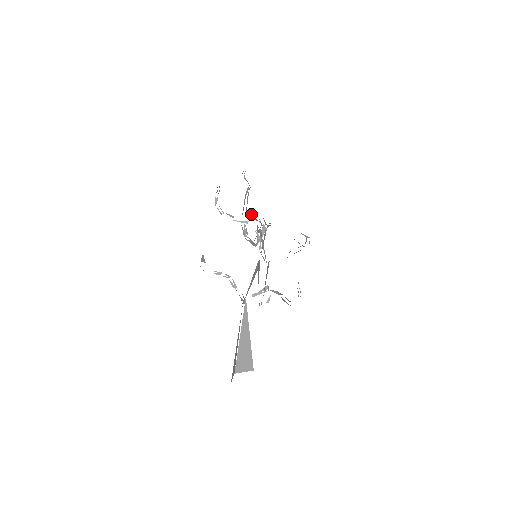
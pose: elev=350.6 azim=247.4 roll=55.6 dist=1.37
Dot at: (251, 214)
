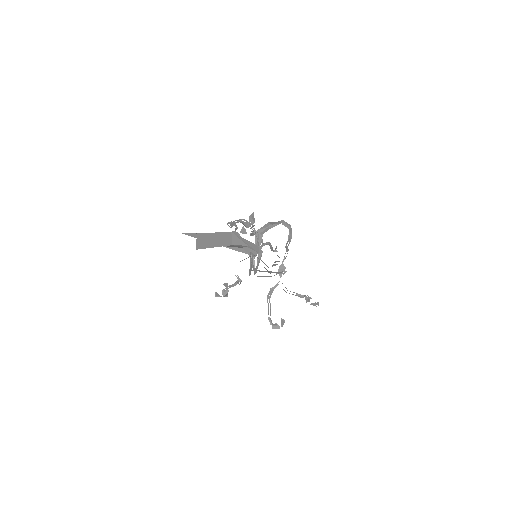
Dot at: occluded
